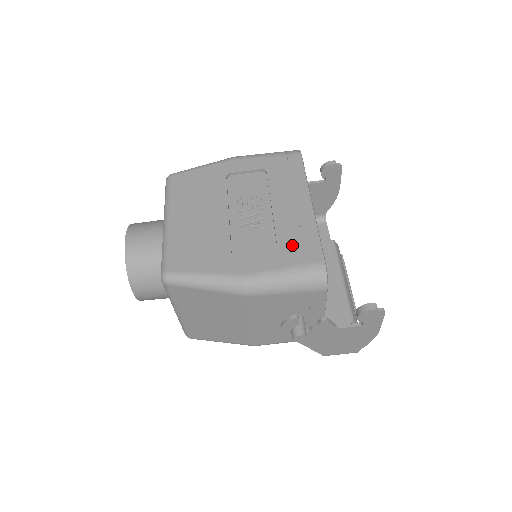
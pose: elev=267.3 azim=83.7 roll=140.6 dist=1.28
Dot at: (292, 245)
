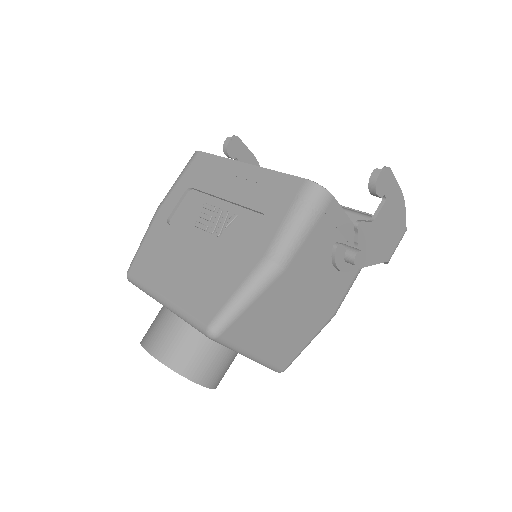
Dot at: (270, 199)
